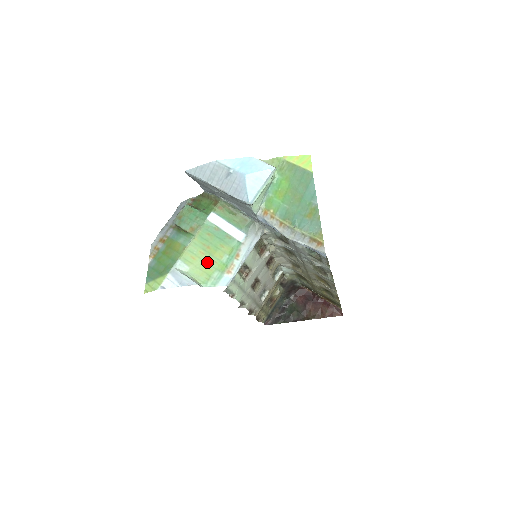
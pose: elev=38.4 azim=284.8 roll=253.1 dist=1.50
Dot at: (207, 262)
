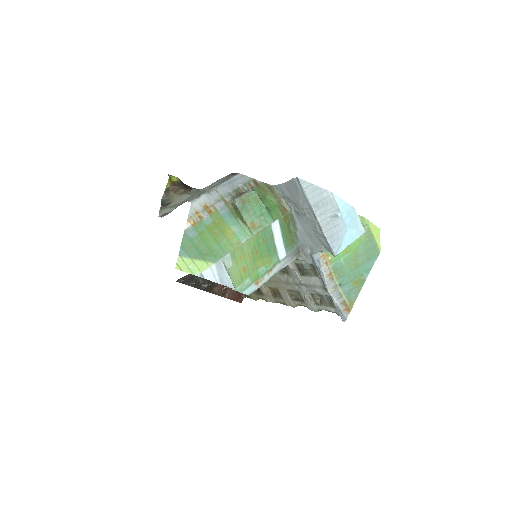
Dot at: (248, 266)
